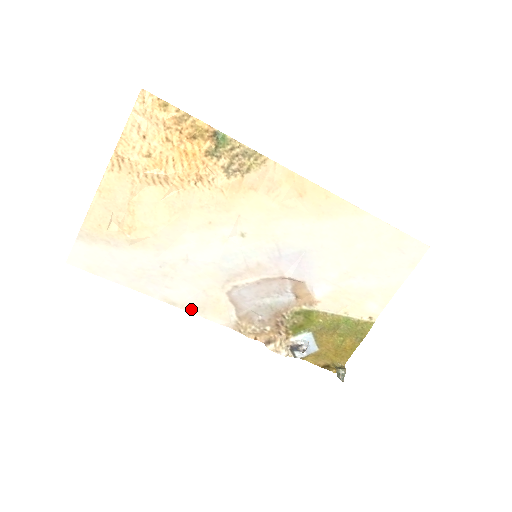
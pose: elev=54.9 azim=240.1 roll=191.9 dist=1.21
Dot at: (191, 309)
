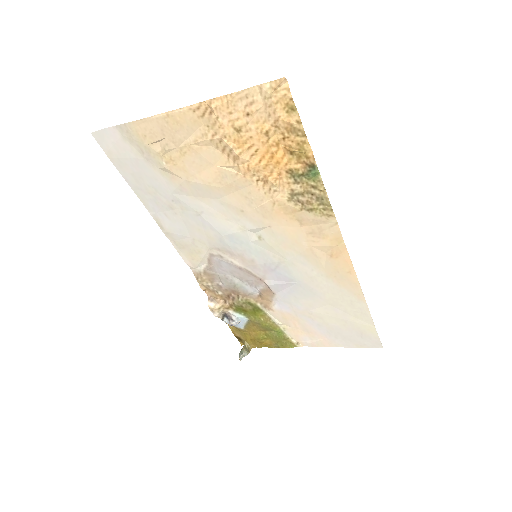
Dot at: (172, 240)
